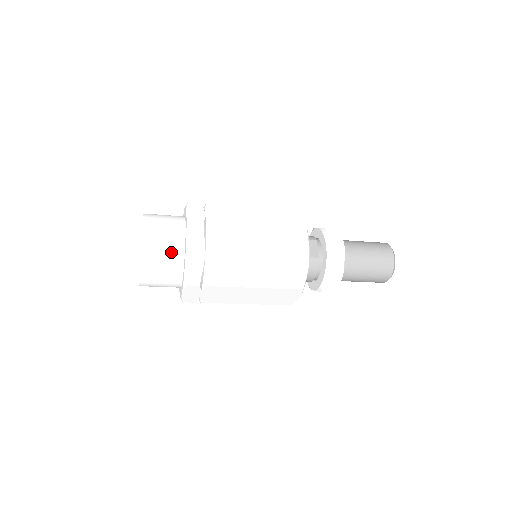
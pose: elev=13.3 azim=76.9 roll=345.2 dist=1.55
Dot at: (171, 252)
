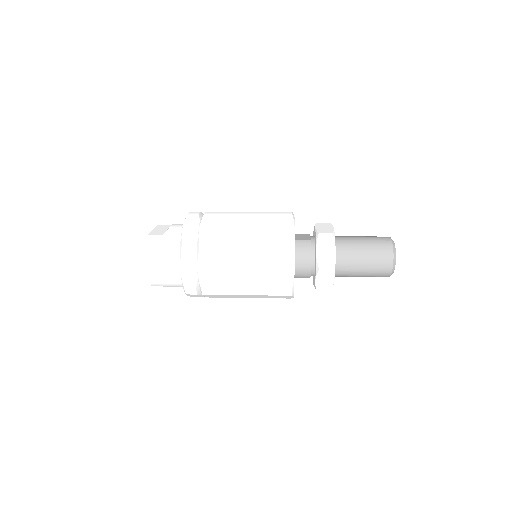
Dot at: (172, 234)
